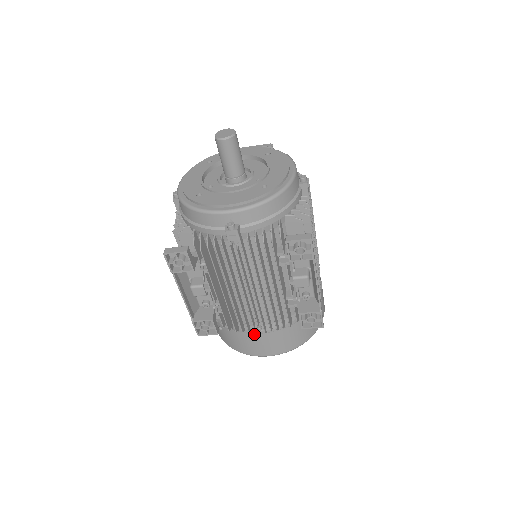
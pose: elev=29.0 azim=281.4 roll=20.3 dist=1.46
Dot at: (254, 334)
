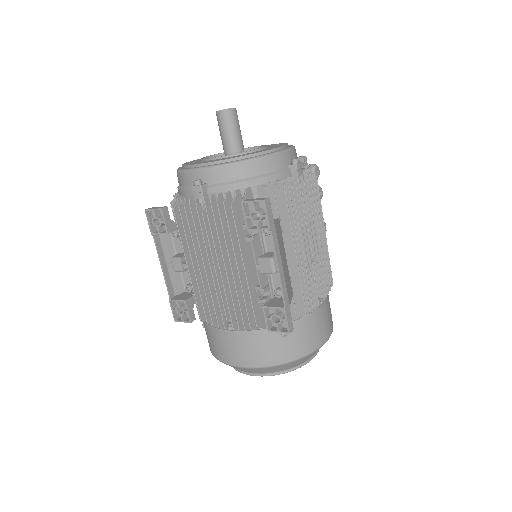
Dot at: (223, 330)
